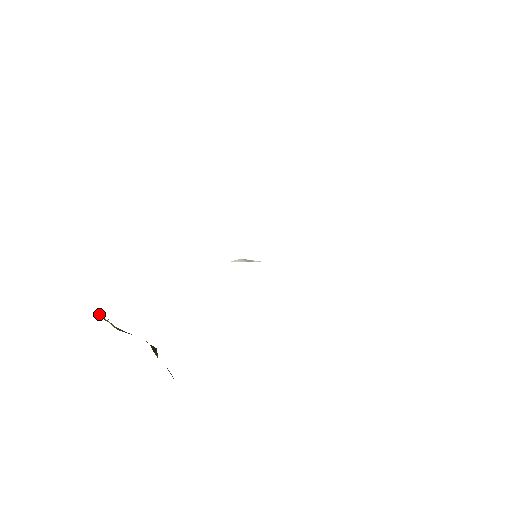
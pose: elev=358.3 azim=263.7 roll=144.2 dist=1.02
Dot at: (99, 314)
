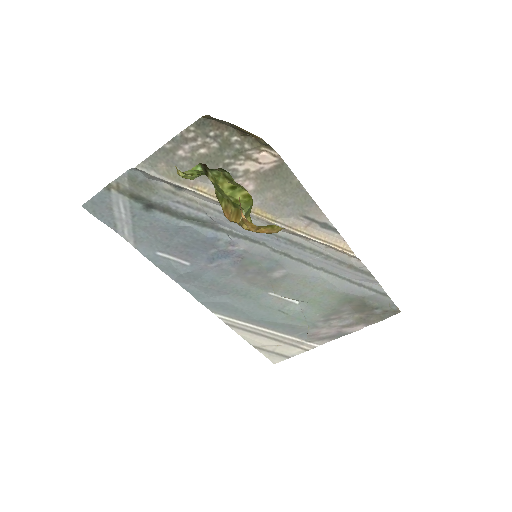
Dot at: occluded
